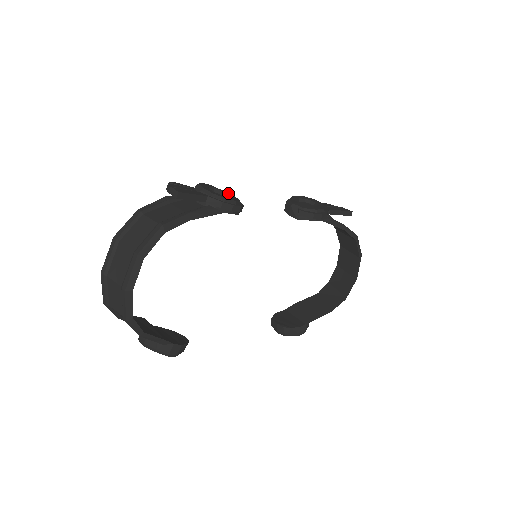
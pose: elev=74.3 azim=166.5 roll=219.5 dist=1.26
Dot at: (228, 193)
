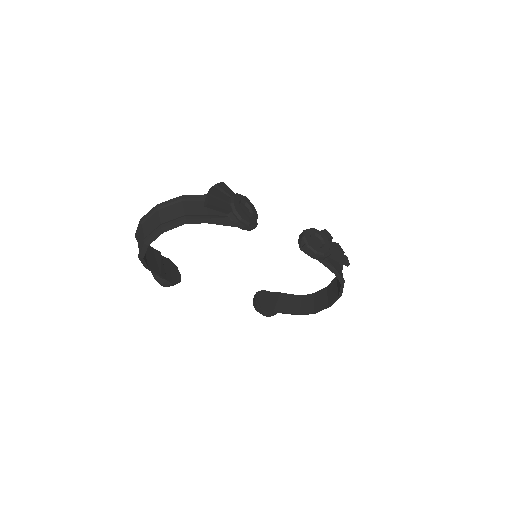
Dot at: (255, 210)
